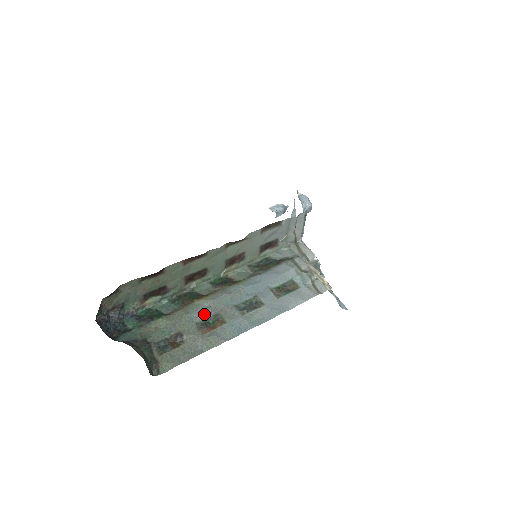
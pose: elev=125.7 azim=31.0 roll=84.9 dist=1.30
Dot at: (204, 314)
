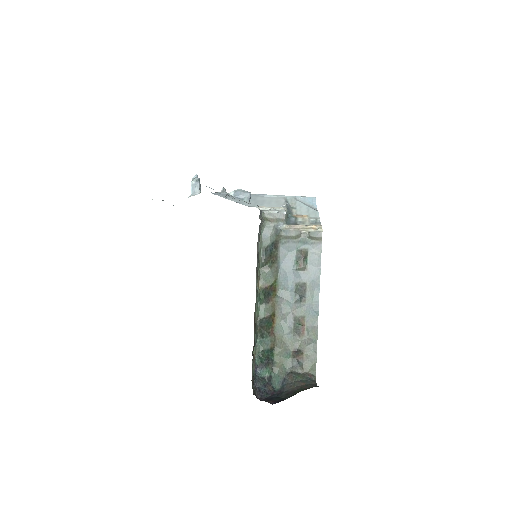
Dot at: (289, 326)
